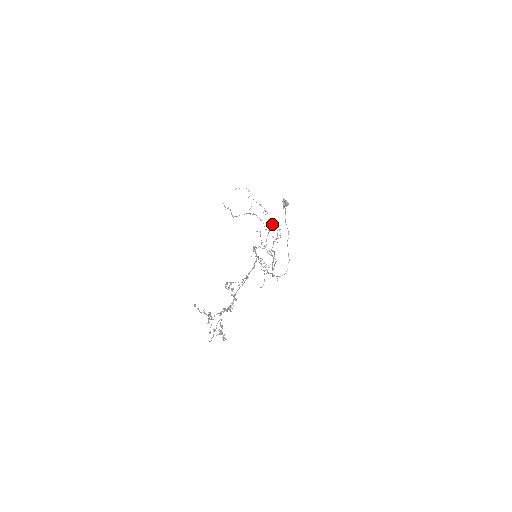
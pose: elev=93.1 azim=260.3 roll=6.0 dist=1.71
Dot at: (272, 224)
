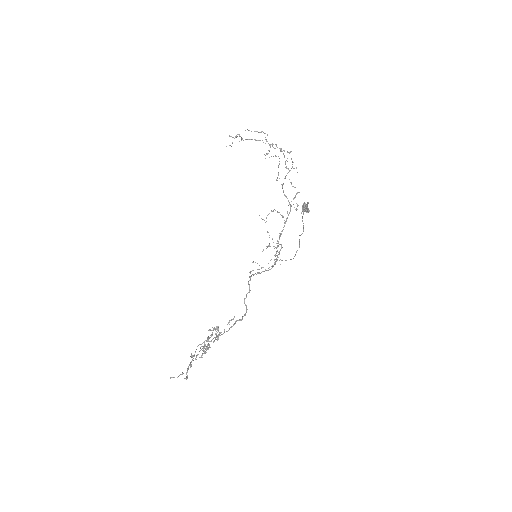
Dot at: (294, 168)
